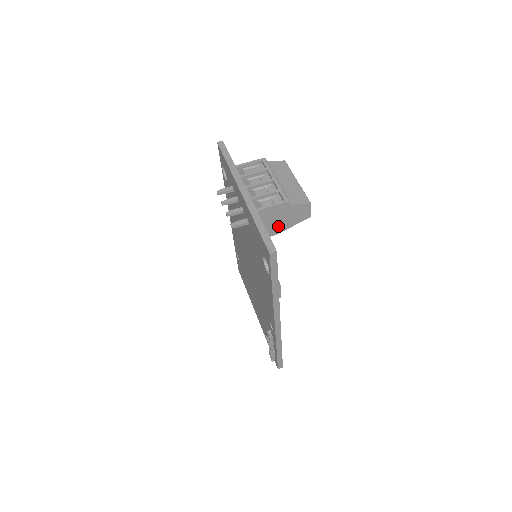
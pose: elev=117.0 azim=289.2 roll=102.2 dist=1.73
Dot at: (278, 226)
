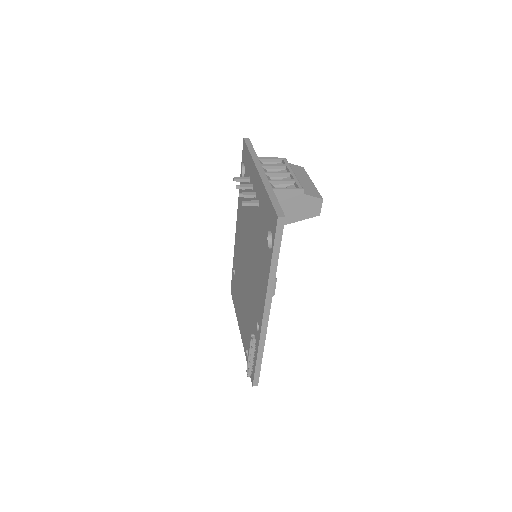
Dot at: (287, 215)
